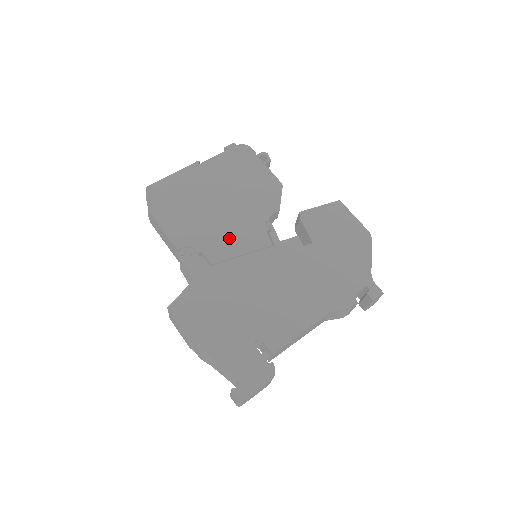
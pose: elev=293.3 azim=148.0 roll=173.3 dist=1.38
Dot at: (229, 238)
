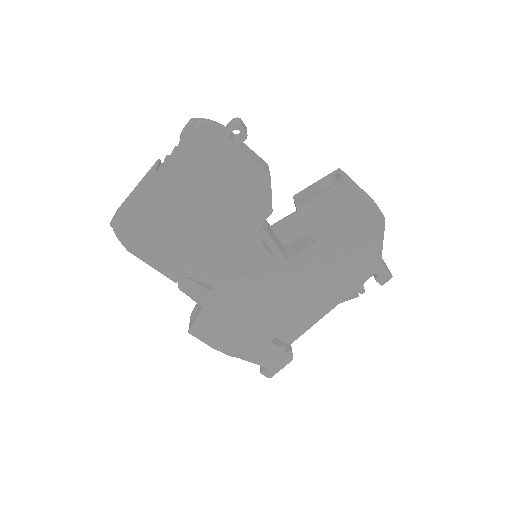
Dot at: (223, 259)
